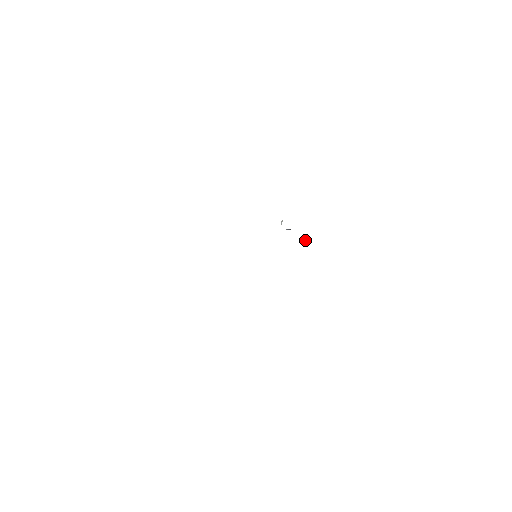
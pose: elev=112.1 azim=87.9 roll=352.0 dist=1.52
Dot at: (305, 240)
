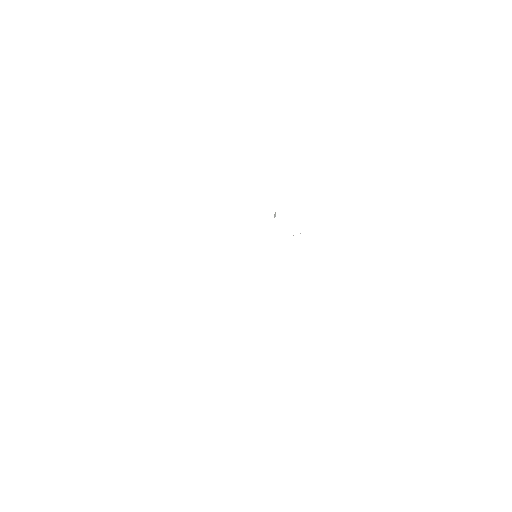
Dot at: occluded
